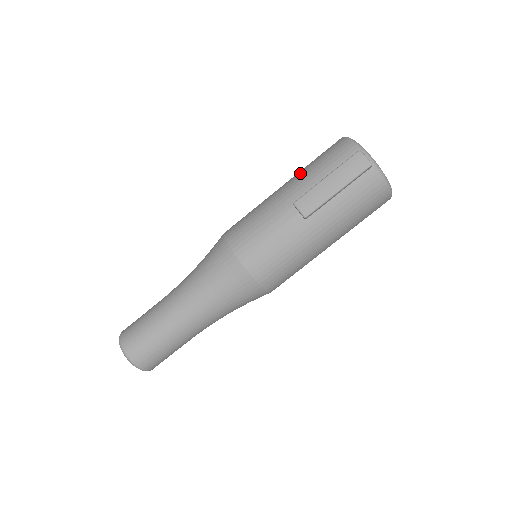
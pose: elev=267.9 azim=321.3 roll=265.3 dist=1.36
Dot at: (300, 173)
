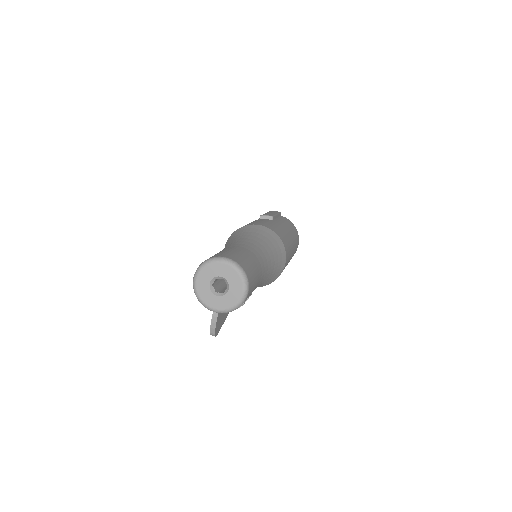
Dot at: occluded
